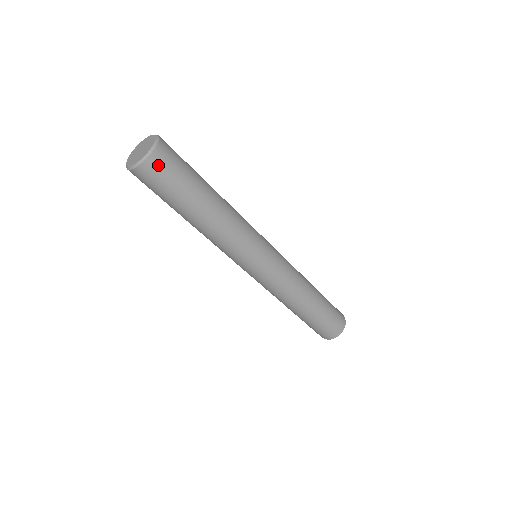
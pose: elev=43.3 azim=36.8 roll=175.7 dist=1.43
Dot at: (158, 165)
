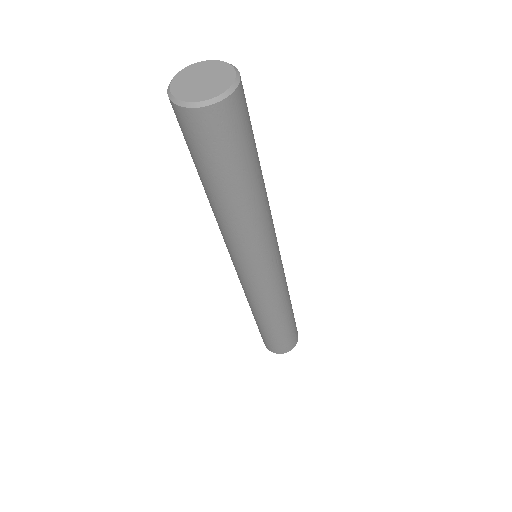
Dot at: (203, 125)
